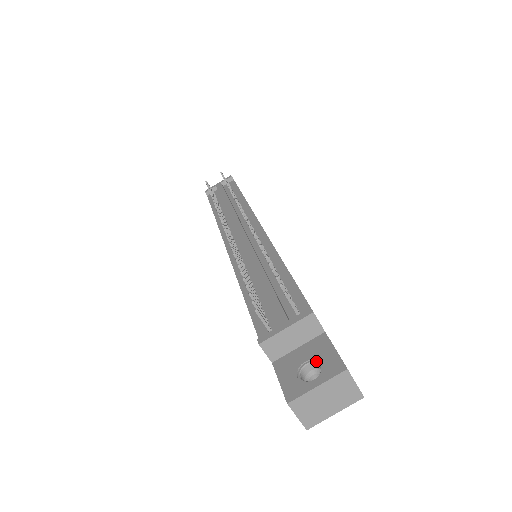
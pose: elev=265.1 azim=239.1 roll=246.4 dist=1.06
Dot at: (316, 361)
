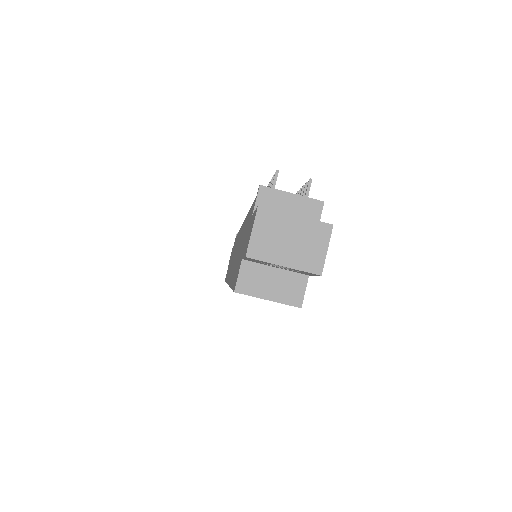
Dot at: occluded
